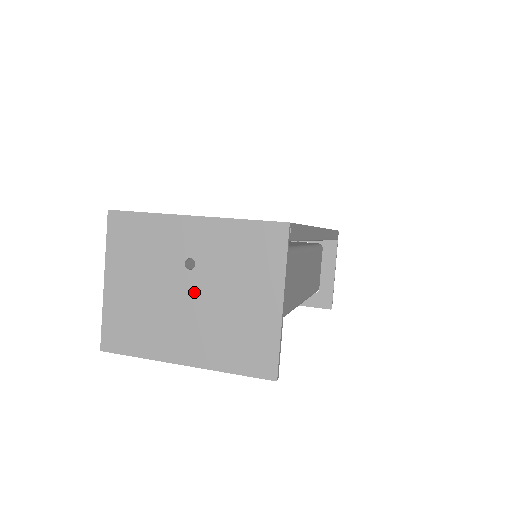
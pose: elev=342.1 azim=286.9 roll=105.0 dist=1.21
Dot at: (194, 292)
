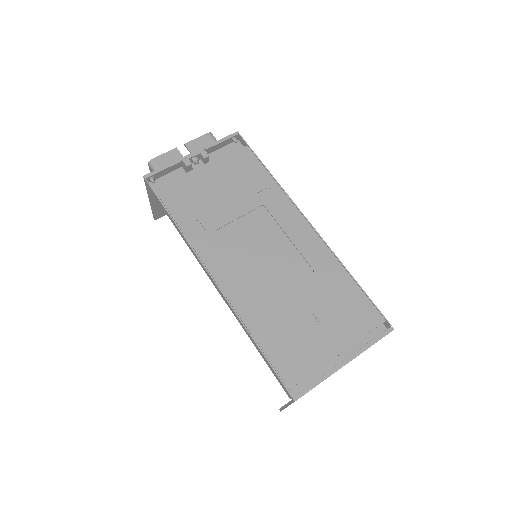
Dot at: occluded
